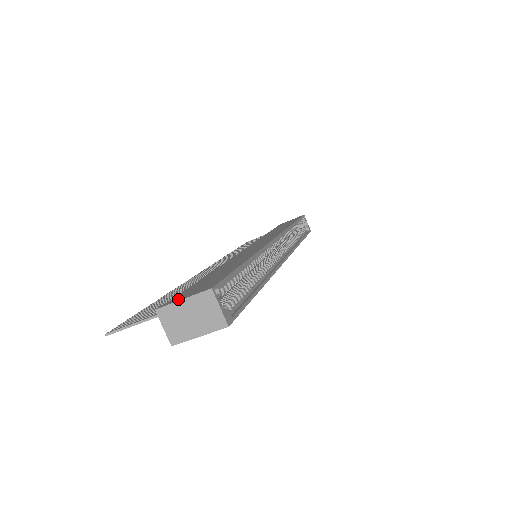
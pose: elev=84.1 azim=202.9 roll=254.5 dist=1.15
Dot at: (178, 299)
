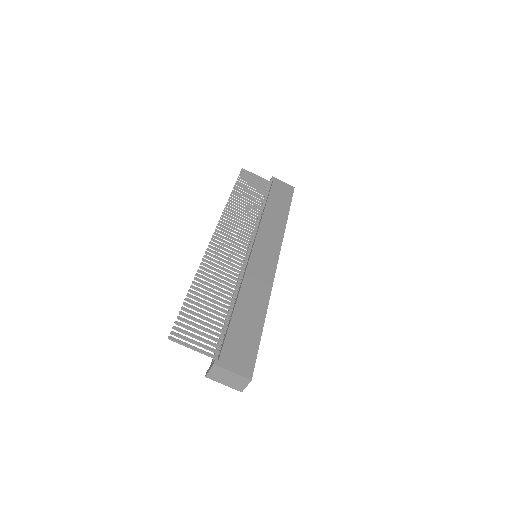
Dot at: (229, 365)
